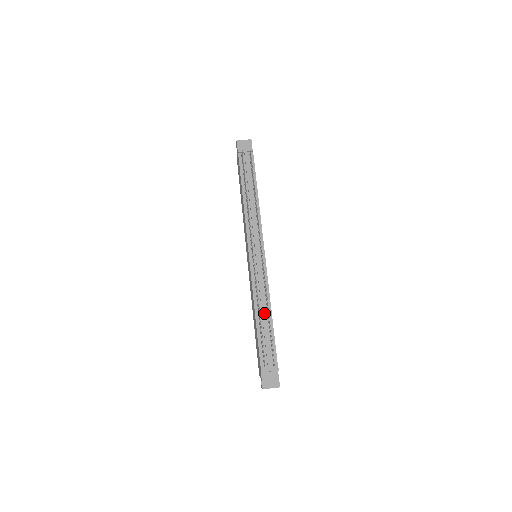
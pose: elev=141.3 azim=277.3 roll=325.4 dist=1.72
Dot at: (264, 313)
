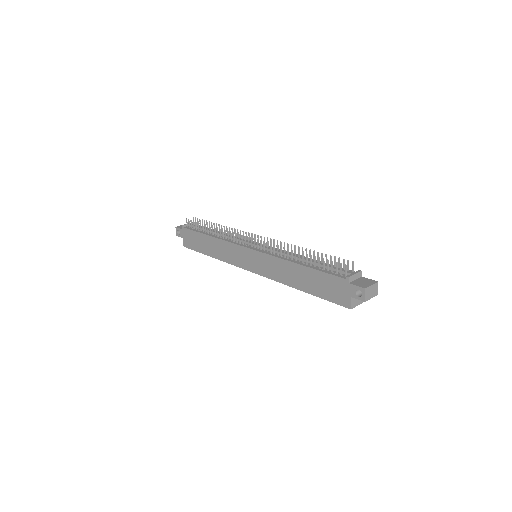
Dot at: occluded
